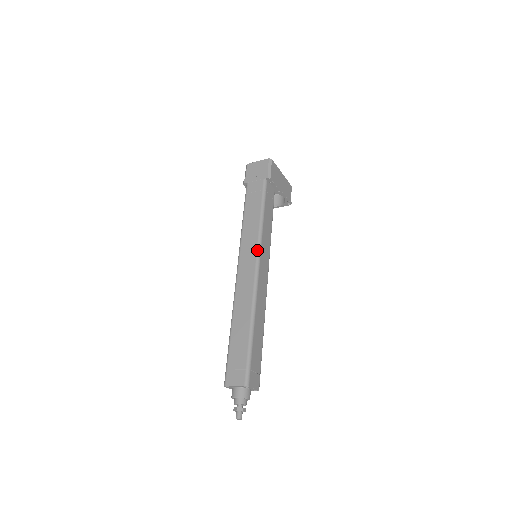
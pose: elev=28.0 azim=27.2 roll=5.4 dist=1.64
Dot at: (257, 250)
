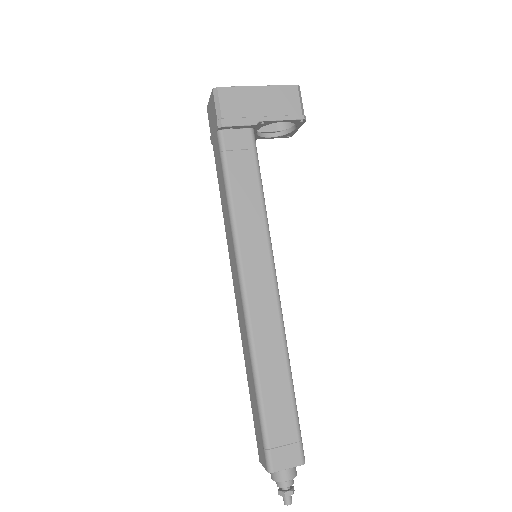
Dot at: (236, 261)
